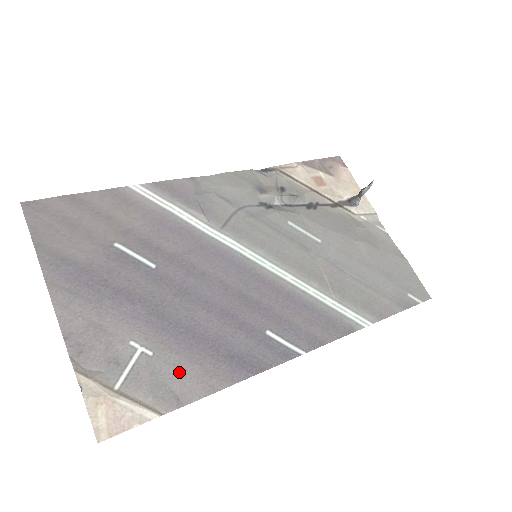
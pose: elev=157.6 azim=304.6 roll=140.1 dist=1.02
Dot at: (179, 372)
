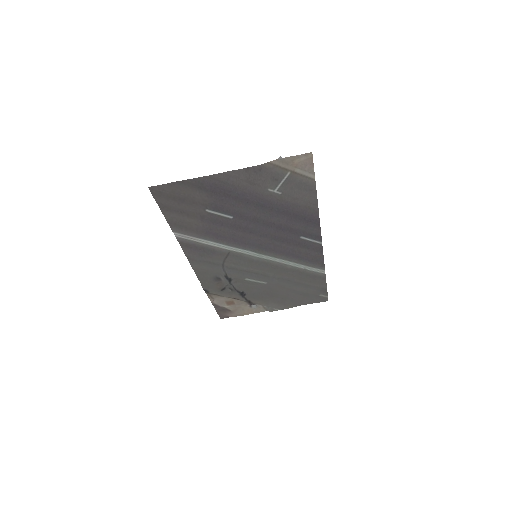
Dot at: (298, 197)
